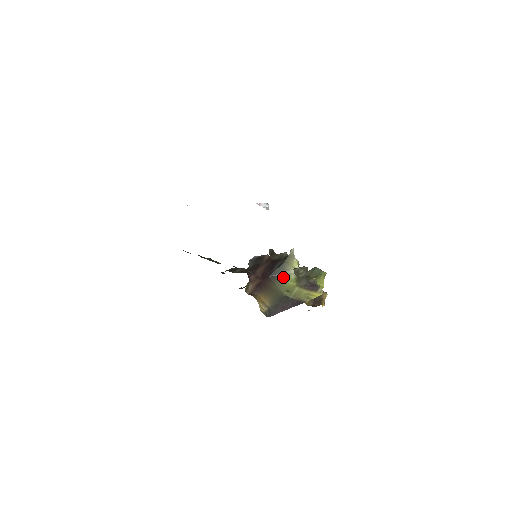
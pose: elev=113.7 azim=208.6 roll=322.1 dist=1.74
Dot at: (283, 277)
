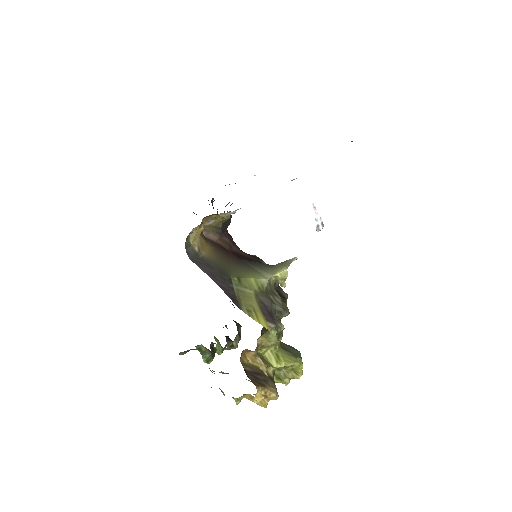
Dot at: (253, 271)
